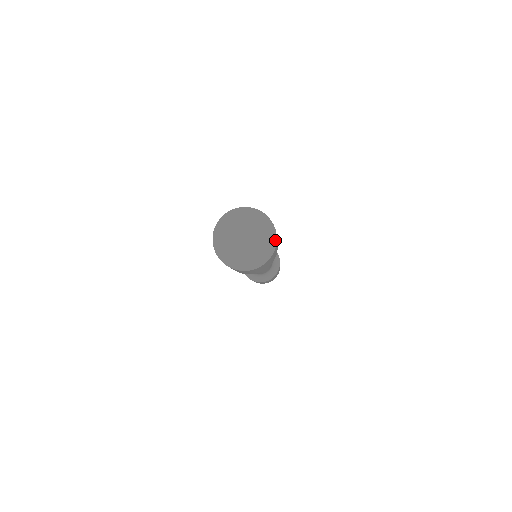
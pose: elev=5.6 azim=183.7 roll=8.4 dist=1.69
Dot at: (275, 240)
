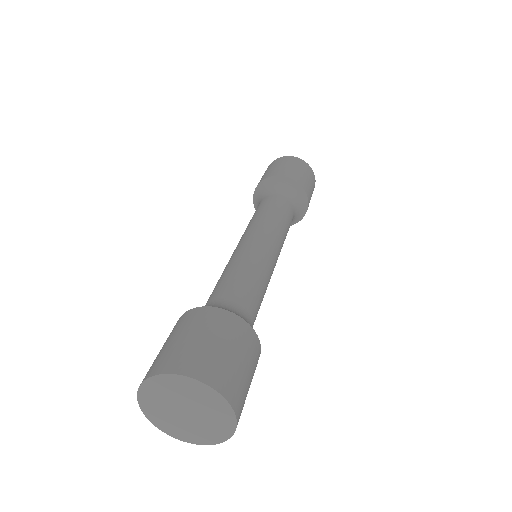
Dot at: (219, 441)
